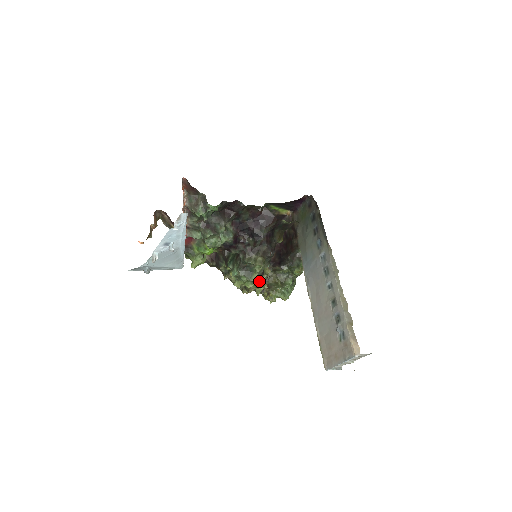
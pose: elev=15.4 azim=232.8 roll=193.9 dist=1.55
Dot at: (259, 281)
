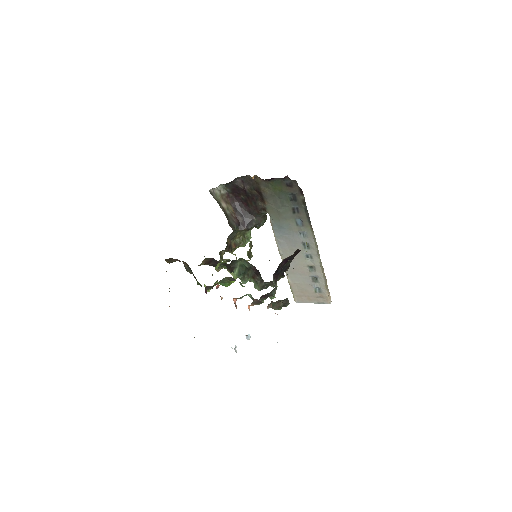
Dot at: occluded
